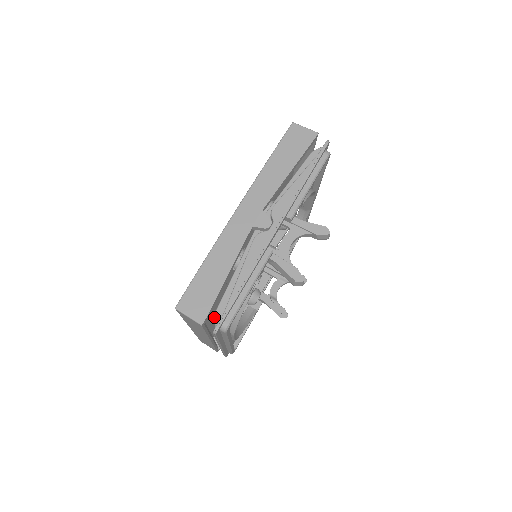
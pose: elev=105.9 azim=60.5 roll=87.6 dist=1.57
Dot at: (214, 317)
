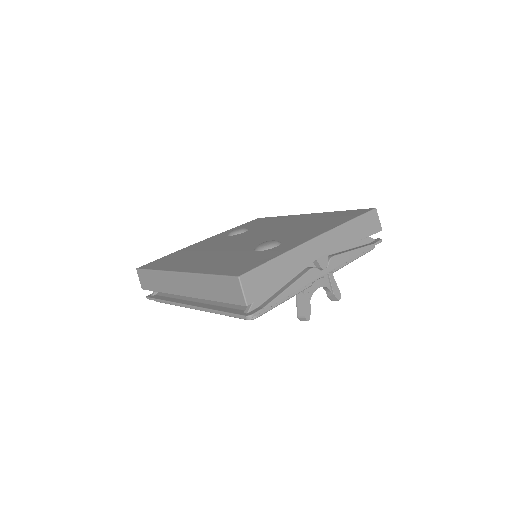
Dot at: occluded
